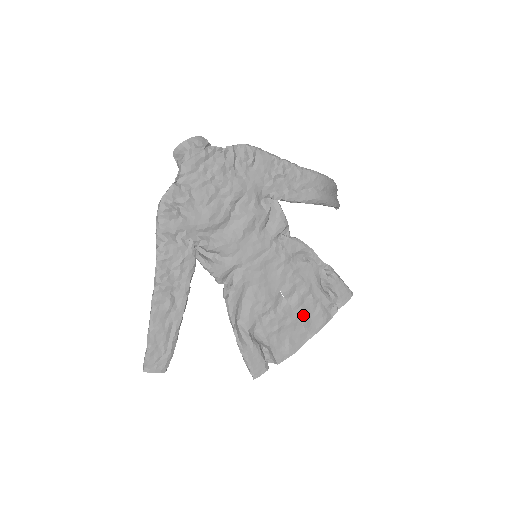
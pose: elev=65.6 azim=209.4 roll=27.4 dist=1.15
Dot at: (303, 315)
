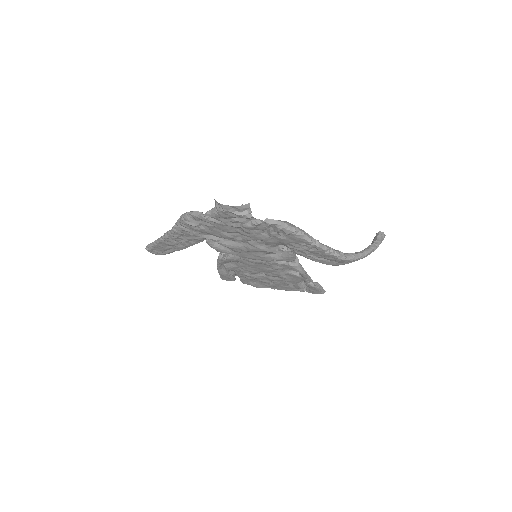
Dot at: (274, 283)
